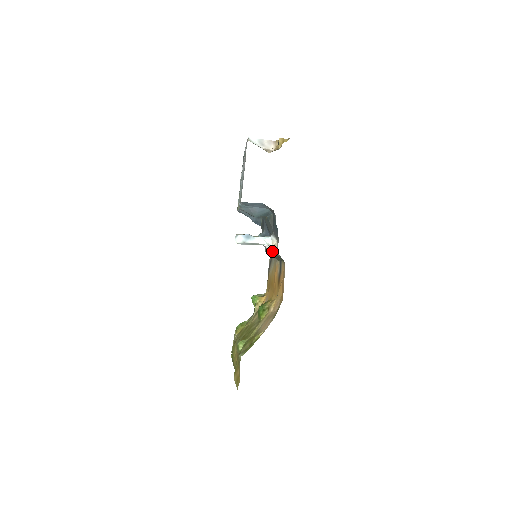
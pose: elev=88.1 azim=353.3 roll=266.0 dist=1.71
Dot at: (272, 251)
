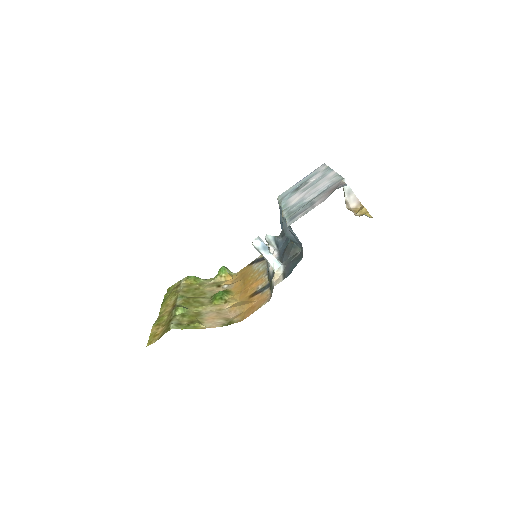
Dot at: (271, 271)
